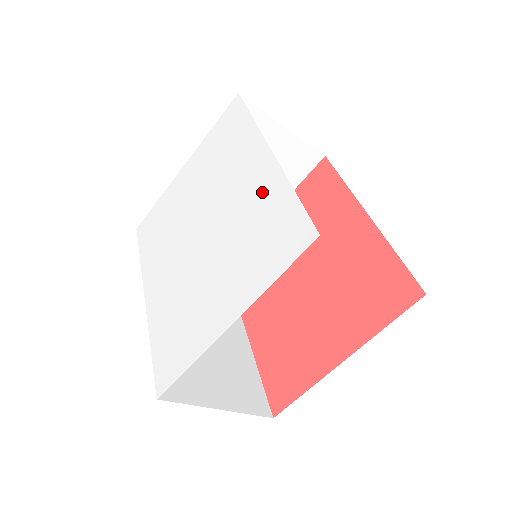
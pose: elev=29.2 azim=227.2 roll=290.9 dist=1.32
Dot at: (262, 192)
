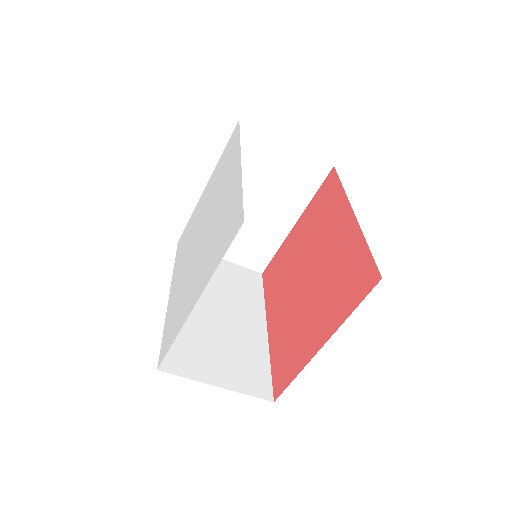
Dot at: (230, 195)
